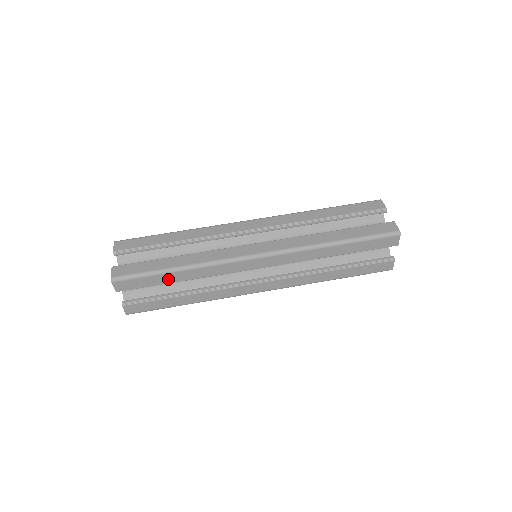
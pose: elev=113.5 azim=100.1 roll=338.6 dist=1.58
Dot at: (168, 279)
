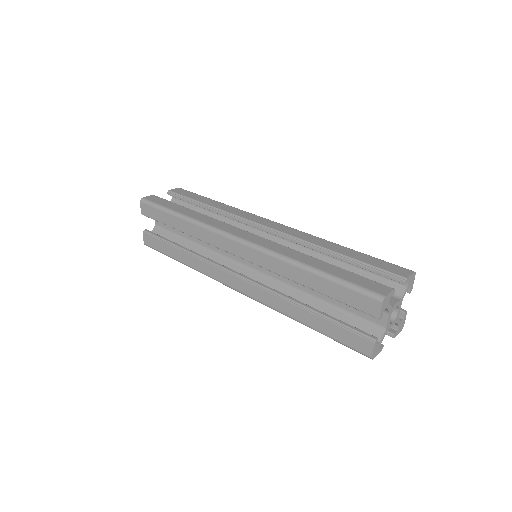
Dot at: (172, 222)
